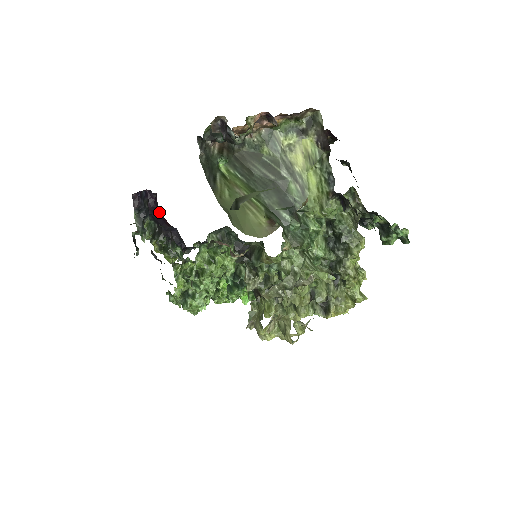
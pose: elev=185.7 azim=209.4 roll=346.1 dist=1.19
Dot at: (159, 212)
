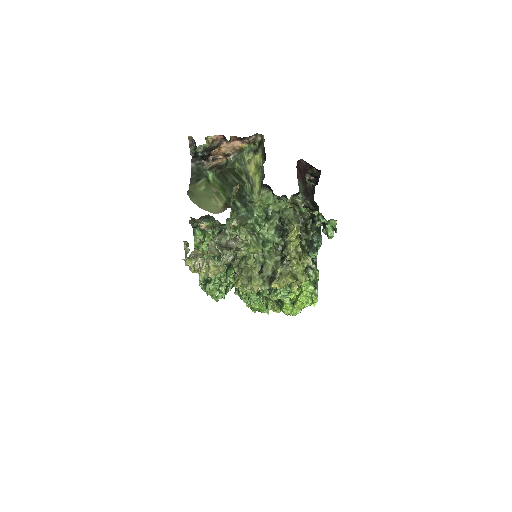
Dot at: occluded
